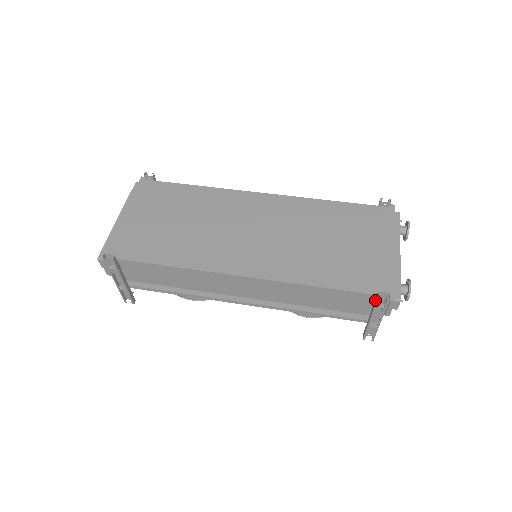
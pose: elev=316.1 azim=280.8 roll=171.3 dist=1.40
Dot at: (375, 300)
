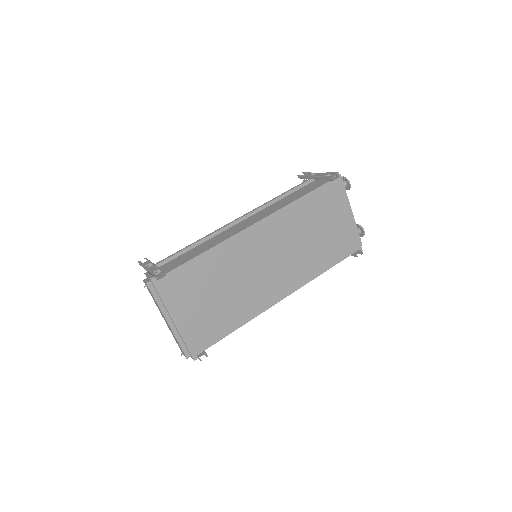
Dot at: (351, 255)
